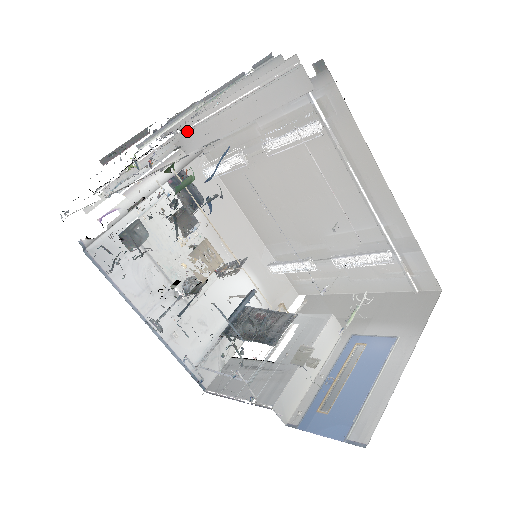
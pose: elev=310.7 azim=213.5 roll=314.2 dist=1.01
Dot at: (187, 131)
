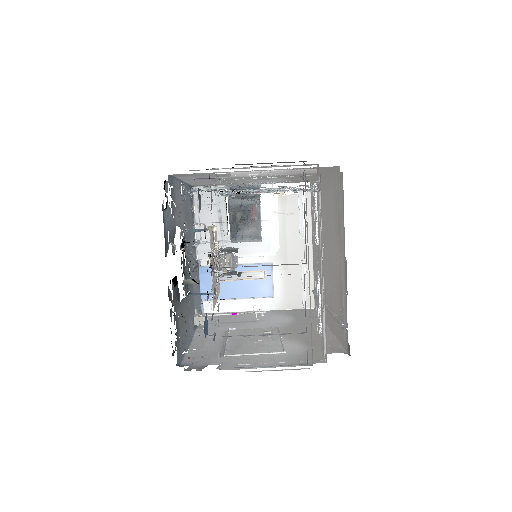
Dot at: (319, 200)
